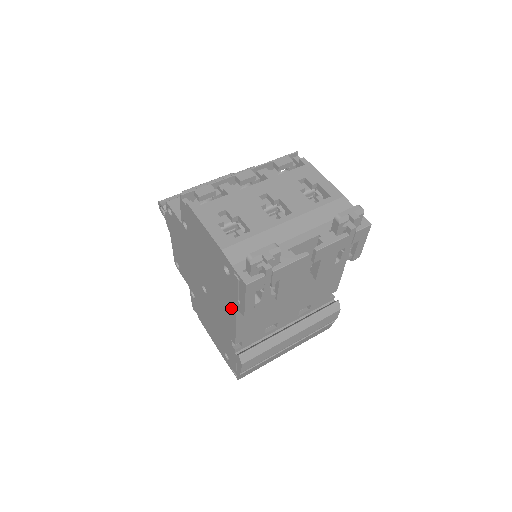
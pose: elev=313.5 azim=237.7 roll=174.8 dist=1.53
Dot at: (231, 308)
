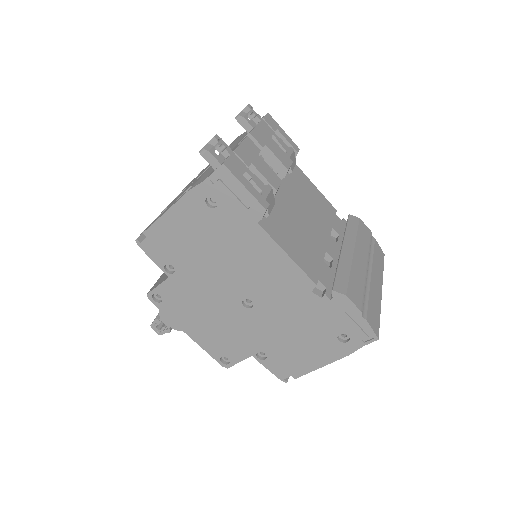
Dot at: (261, 240)
